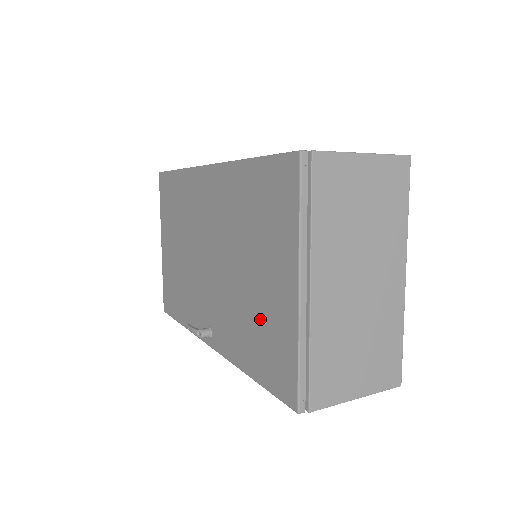
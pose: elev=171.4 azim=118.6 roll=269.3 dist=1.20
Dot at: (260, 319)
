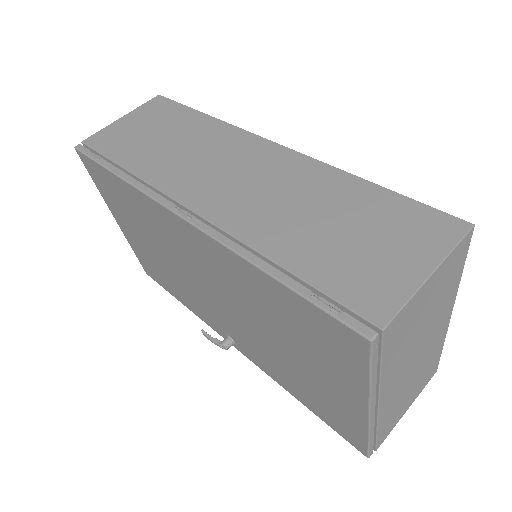
Dot at: (310, 387)
